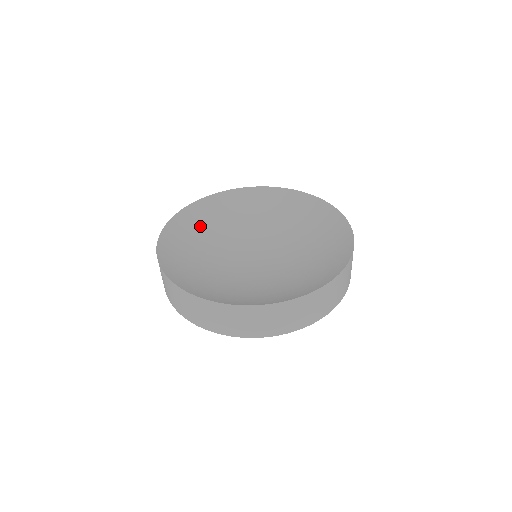
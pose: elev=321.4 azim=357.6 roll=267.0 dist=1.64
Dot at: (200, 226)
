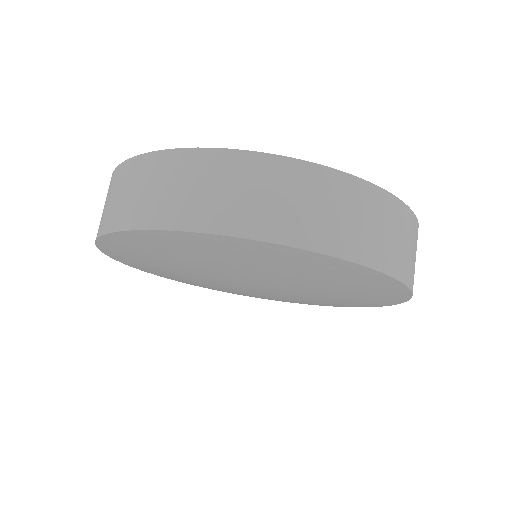
Dot at: occluded
